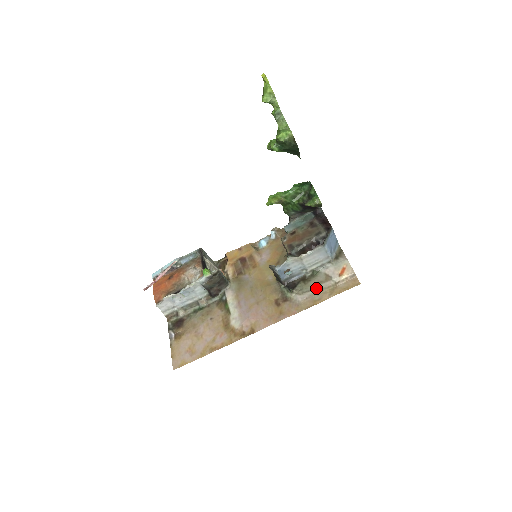
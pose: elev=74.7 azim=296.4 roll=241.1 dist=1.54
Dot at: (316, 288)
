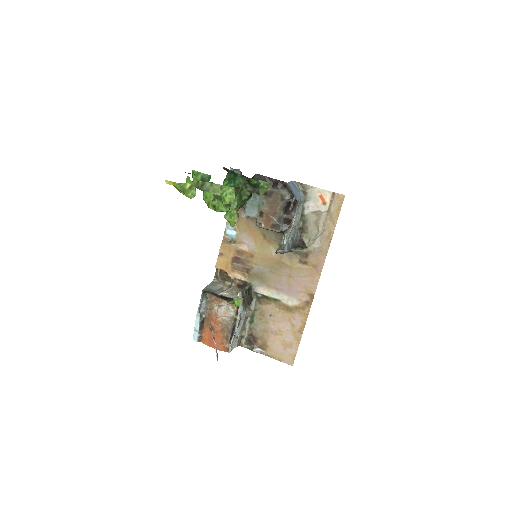
Dot at: (319, 229)
